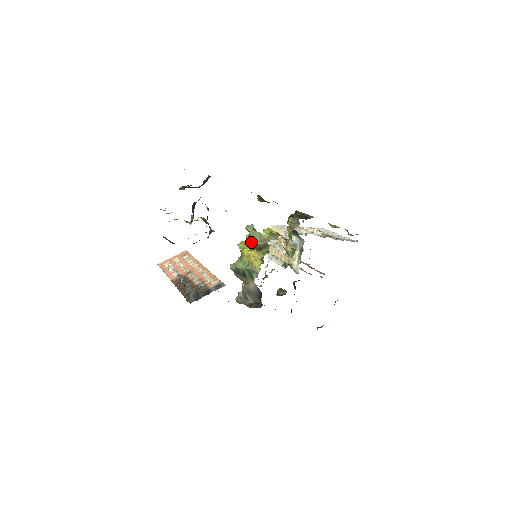
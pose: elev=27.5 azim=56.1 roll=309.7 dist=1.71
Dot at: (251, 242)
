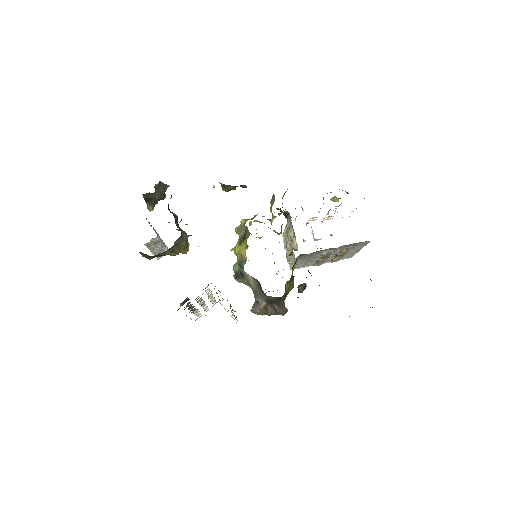
Dot at: occluded
